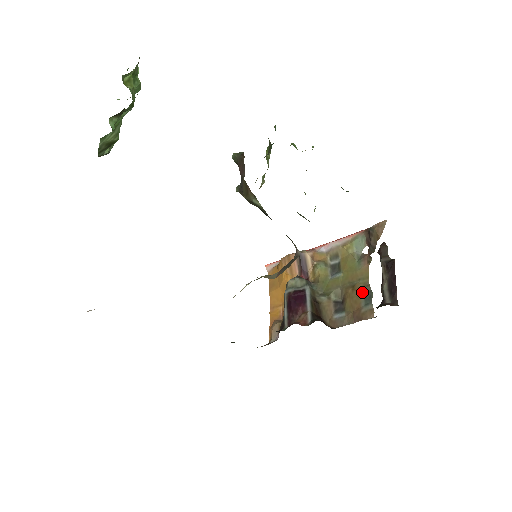
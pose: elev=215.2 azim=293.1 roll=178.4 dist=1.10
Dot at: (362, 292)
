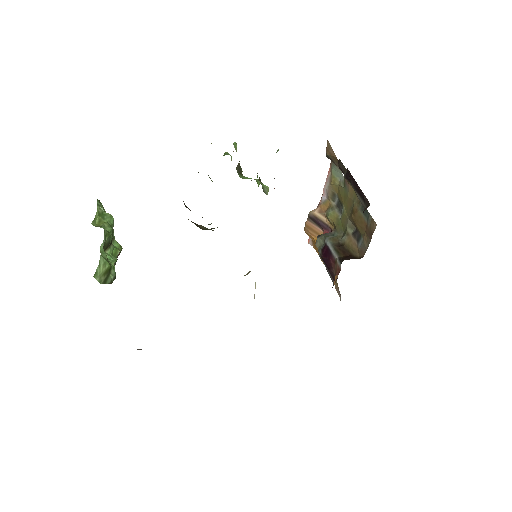
Dot at: (359, 211)
